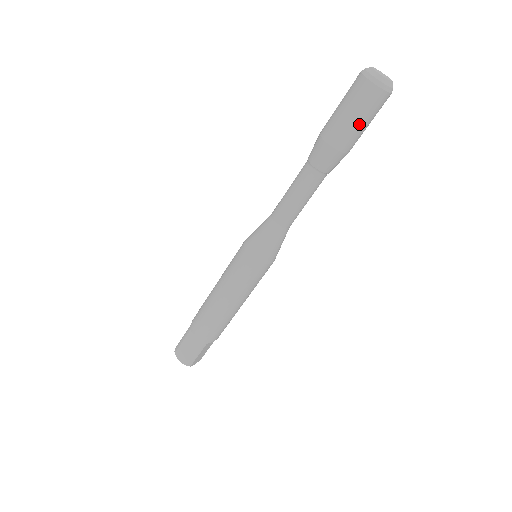
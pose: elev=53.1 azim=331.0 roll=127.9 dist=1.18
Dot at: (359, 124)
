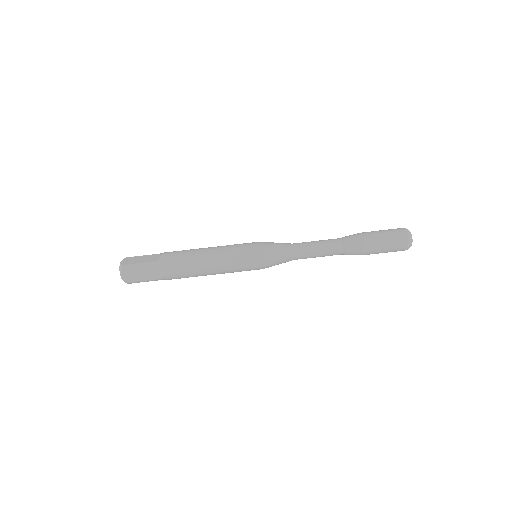
Dot at: (384, 239)
